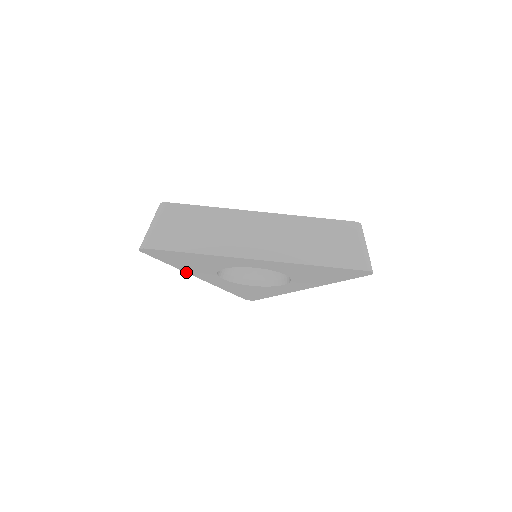
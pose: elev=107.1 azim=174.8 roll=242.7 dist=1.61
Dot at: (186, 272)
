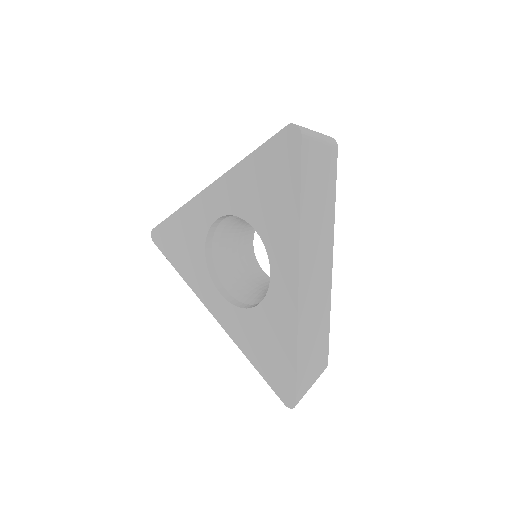
Dot at: (194, 292)
